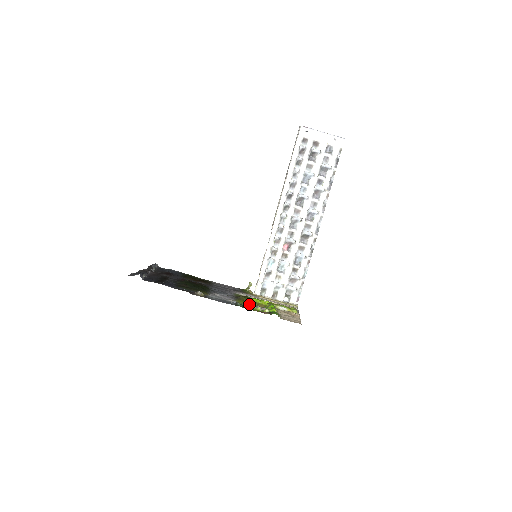
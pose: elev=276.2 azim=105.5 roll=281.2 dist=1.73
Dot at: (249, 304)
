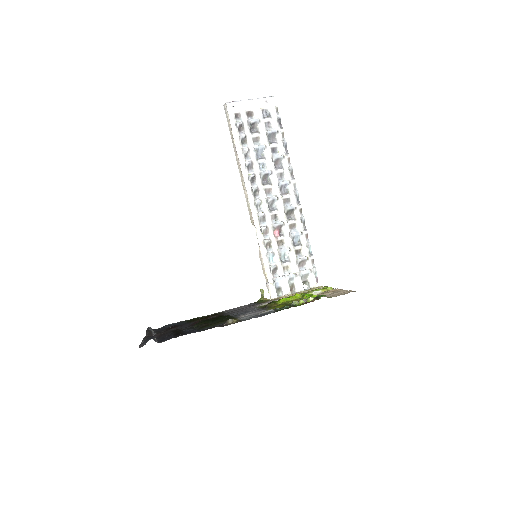
Dot at: (284, 305)
